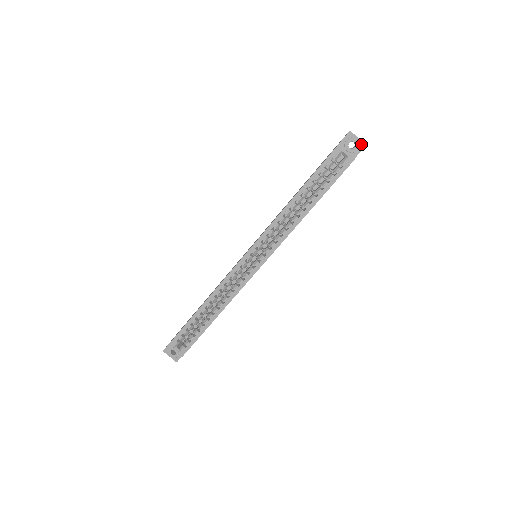
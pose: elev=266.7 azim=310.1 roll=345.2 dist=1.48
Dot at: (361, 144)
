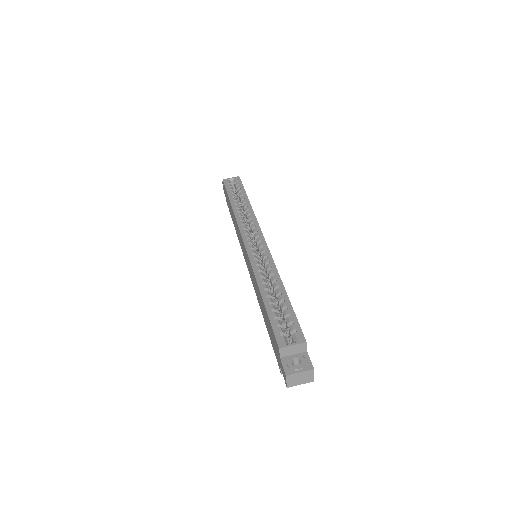
Dot at: occluded
